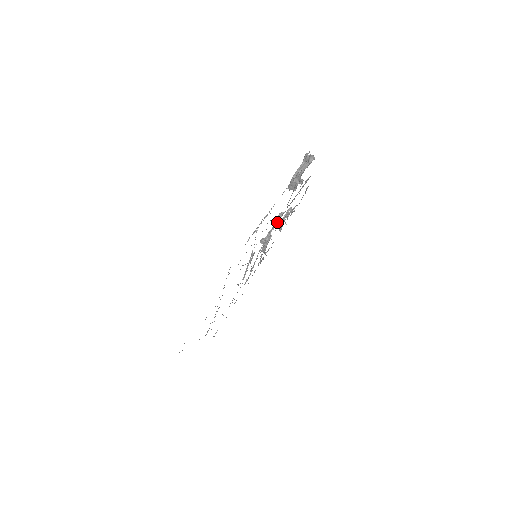
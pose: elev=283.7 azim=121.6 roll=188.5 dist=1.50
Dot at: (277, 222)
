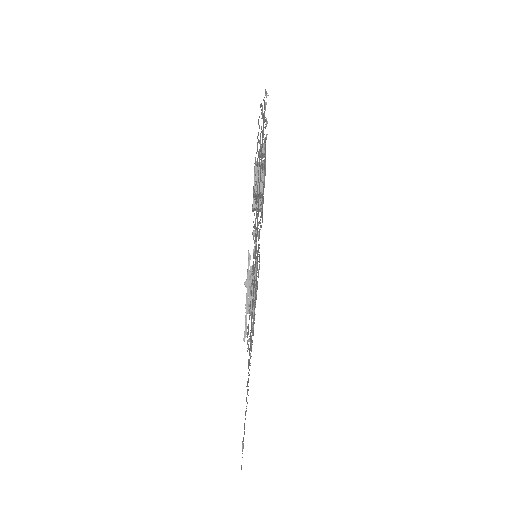
Dot at: occluded
